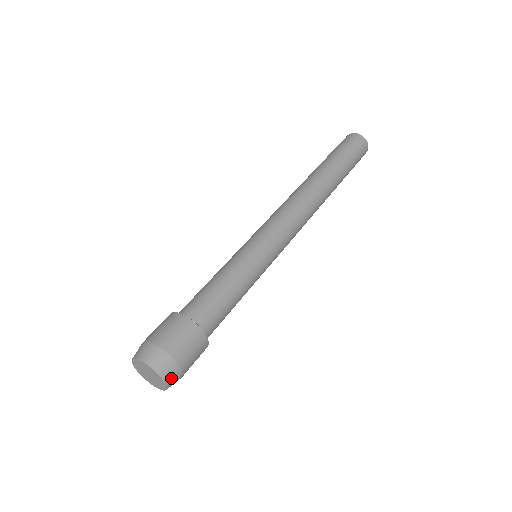
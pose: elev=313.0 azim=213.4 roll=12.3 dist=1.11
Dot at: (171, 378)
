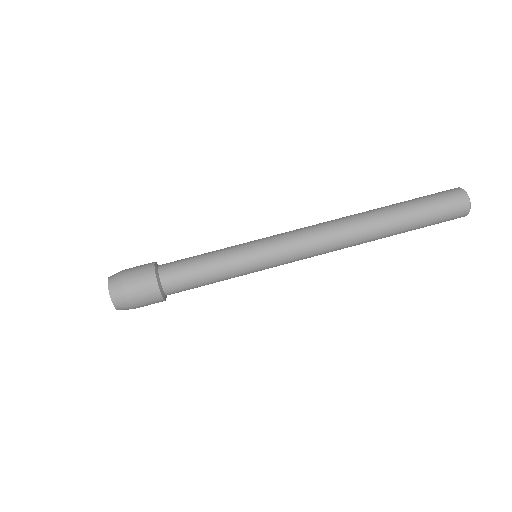
Dot at: (116, 297)
